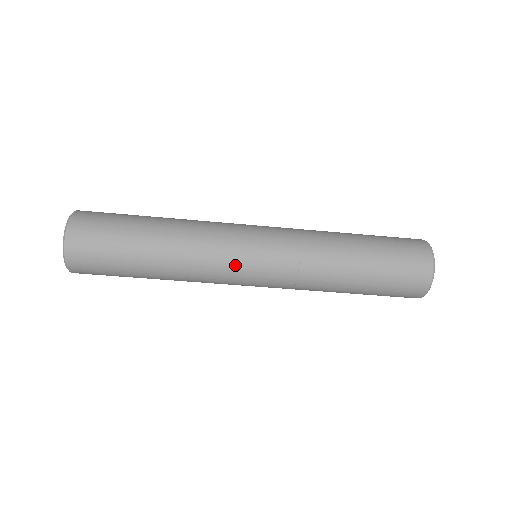
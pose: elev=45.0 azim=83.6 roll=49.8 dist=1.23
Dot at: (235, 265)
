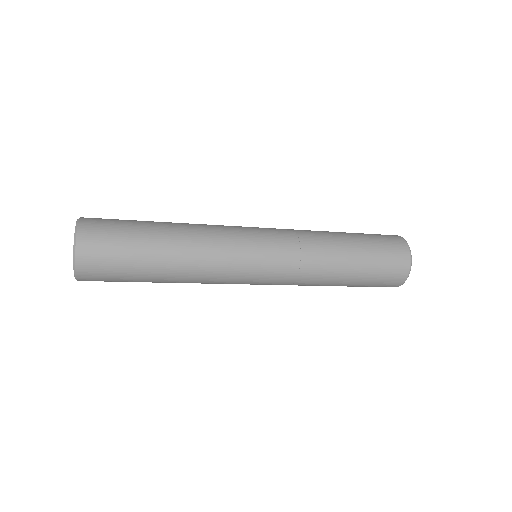
Dot at: (239, 281)
